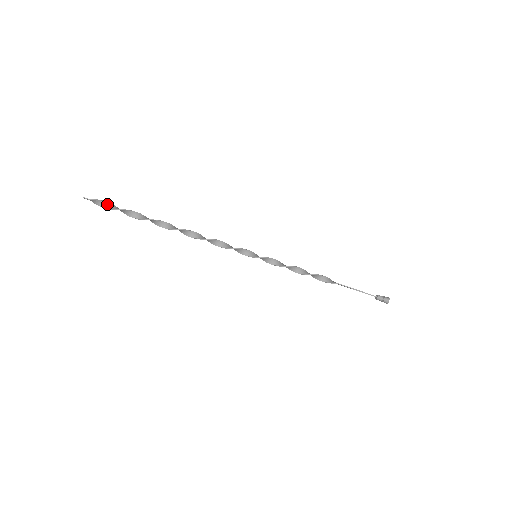
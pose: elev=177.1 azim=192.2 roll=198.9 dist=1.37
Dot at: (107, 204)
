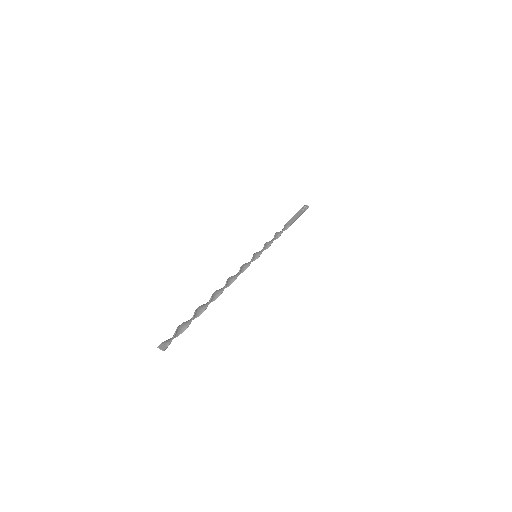
Dot at: (176, 333)
